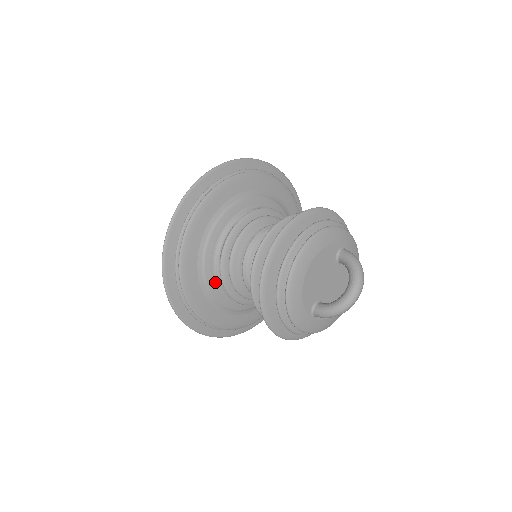
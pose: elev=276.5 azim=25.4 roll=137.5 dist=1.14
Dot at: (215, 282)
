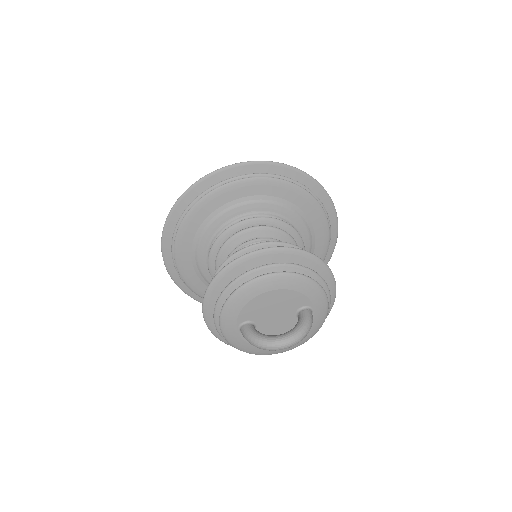
Dot at: (209, 240)
